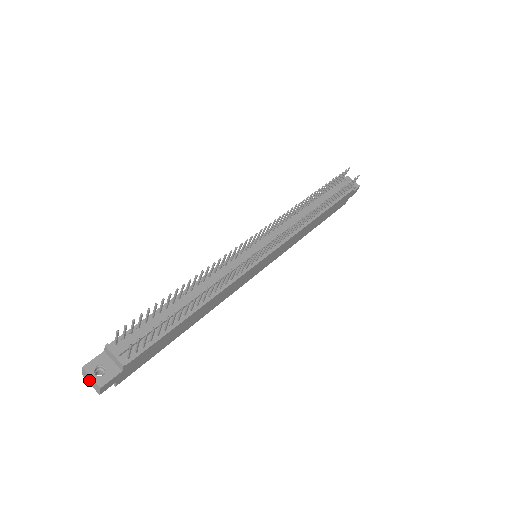
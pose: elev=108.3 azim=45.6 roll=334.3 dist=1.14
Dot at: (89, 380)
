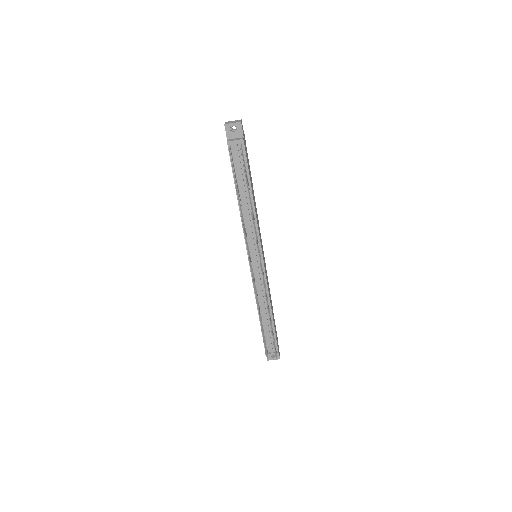
Dot at: occluded
